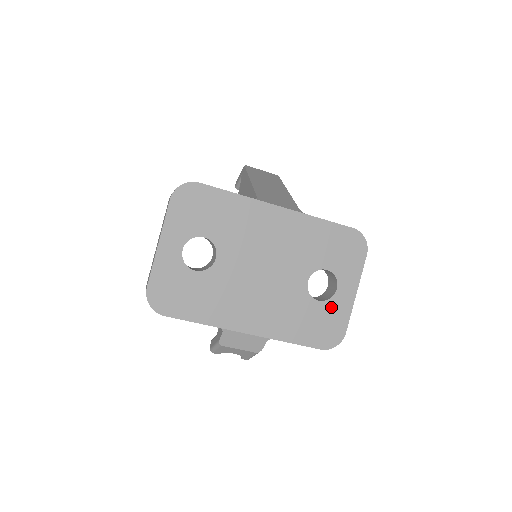
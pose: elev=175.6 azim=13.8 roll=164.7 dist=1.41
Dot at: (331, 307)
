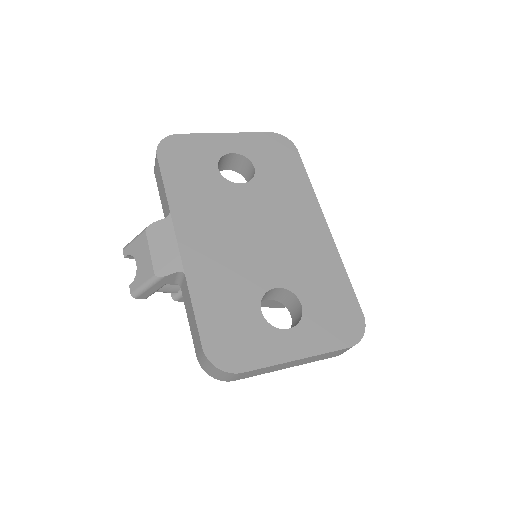
Dot at: (263, 333)
